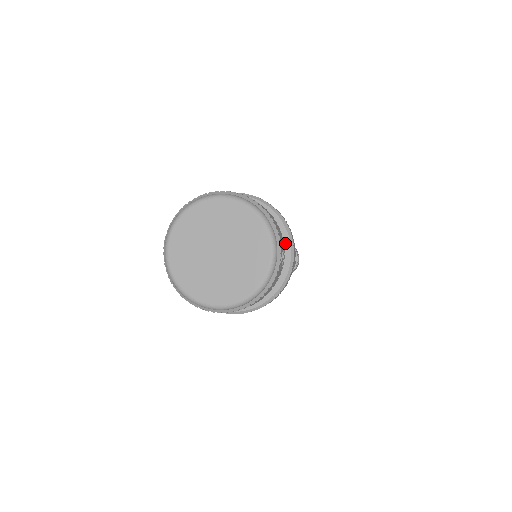
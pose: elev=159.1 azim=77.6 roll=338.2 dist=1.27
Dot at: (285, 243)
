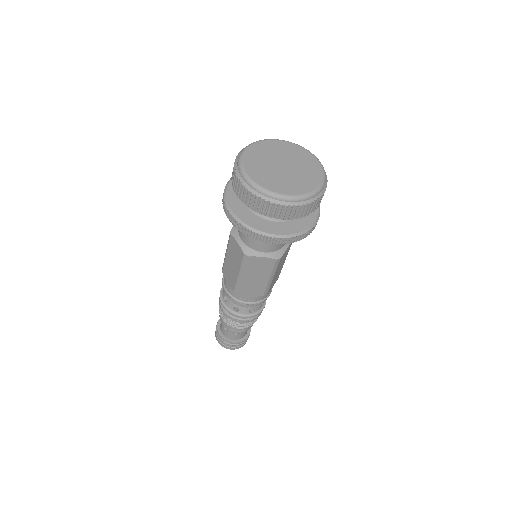
Dot at: occluded
